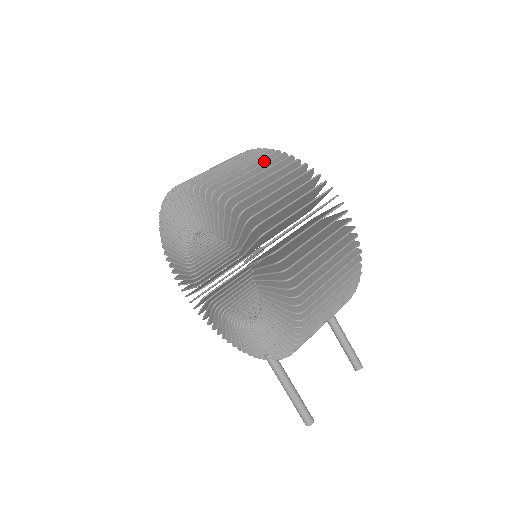
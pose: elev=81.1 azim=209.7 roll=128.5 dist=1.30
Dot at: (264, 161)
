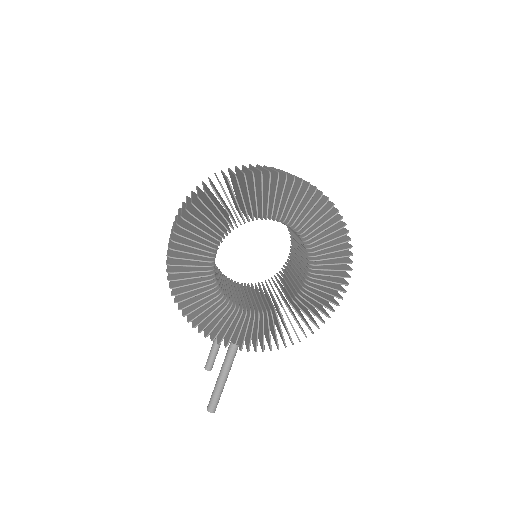
Dot at: occluded
